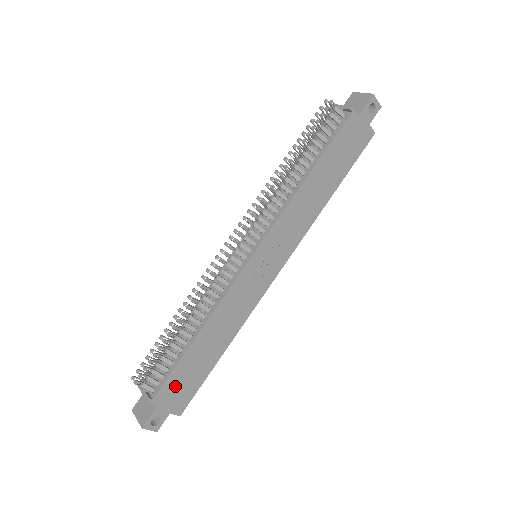
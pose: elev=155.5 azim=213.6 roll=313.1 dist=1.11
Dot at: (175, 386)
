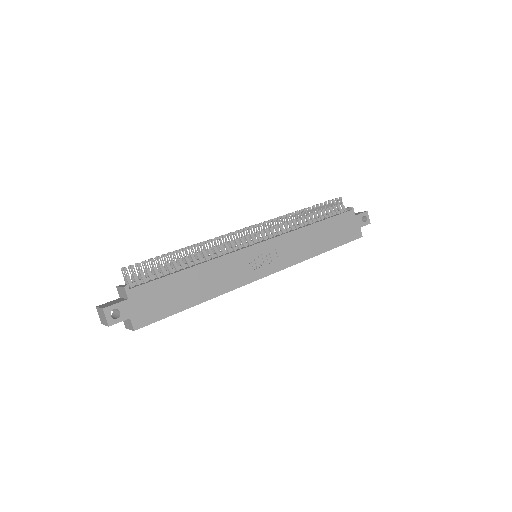
Dot at: (150, 295)
